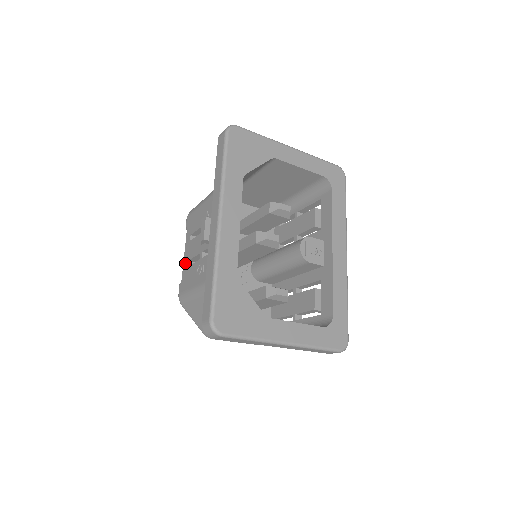
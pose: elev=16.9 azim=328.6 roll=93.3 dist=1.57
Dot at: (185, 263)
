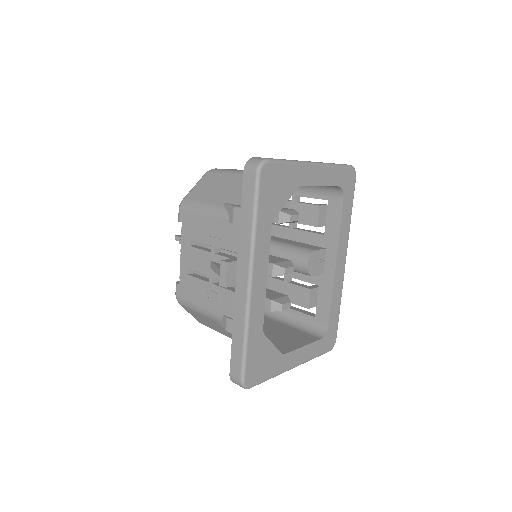
Dot at: (184, 267)
